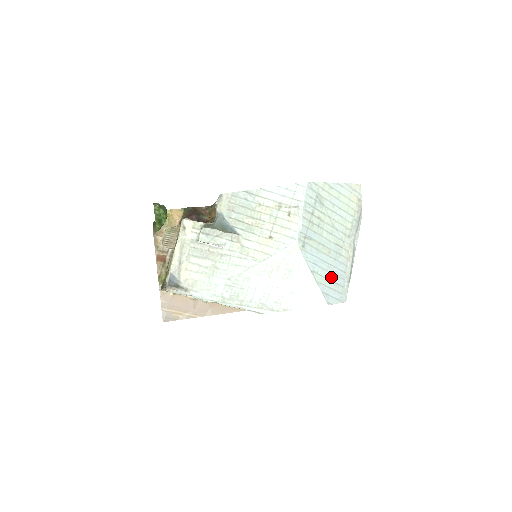
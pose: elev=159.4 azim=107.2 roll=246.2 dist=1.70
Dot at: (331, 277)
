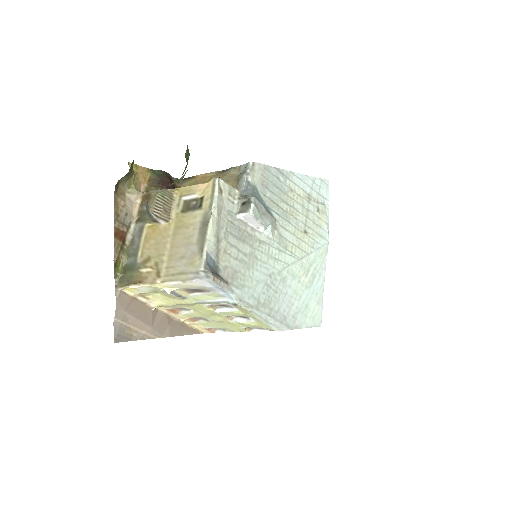
Dot at: occluded
